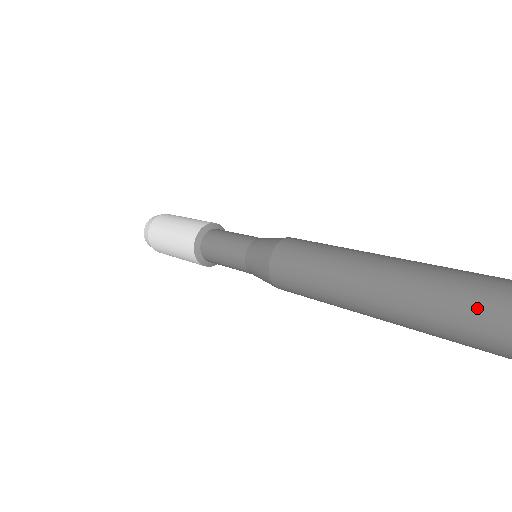
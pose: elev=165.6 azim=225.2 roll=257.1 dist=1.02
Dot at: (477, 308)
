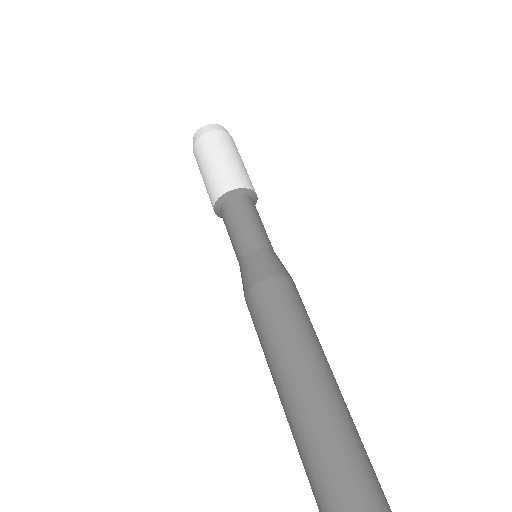
Dot at: (336, 492)
